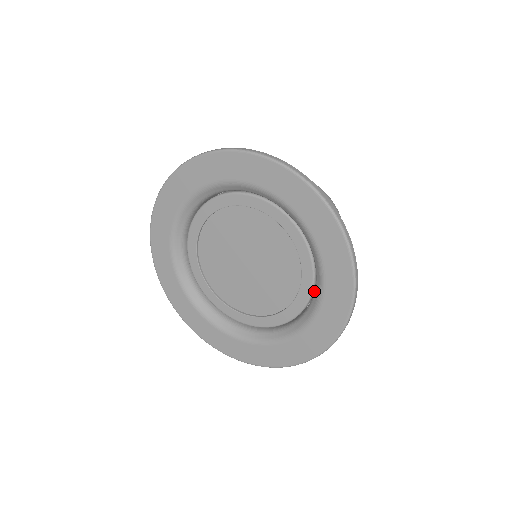
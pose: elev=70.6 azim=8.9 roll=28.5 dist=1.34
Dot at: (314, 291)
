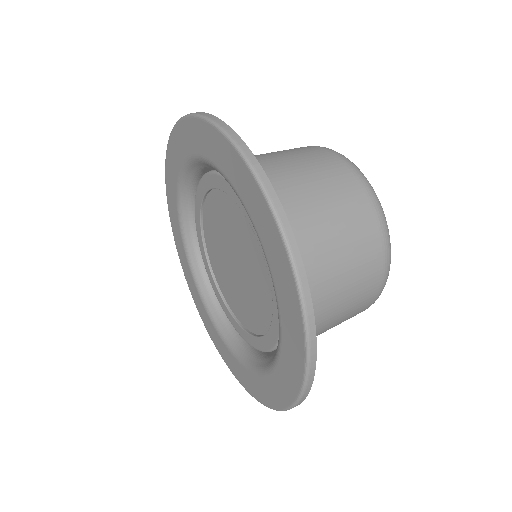
Dot at: occluded
